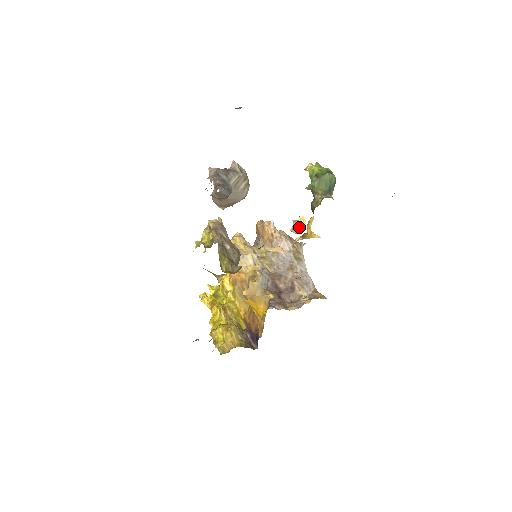
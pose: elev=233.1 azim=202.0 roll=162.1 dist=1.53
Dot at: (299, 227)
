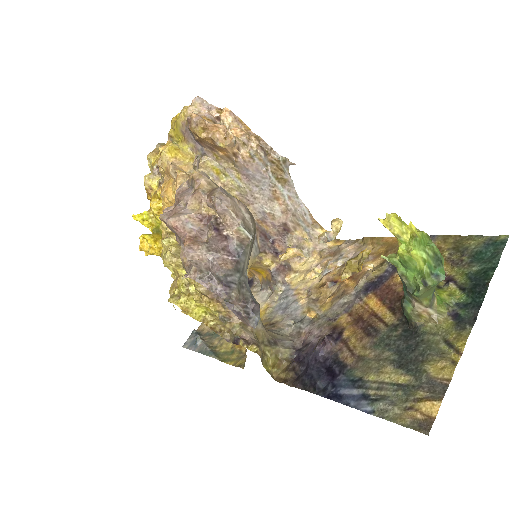
Dot at: occluded
